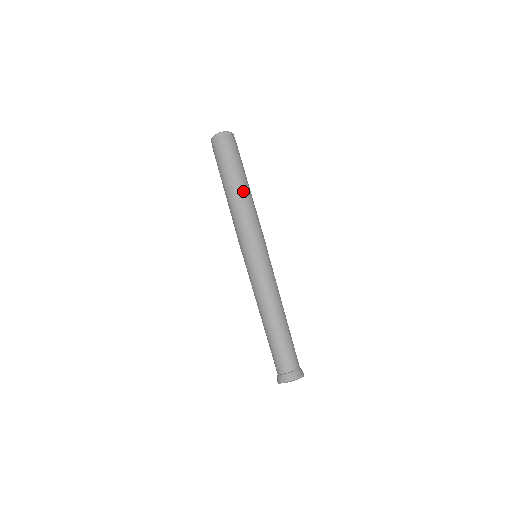
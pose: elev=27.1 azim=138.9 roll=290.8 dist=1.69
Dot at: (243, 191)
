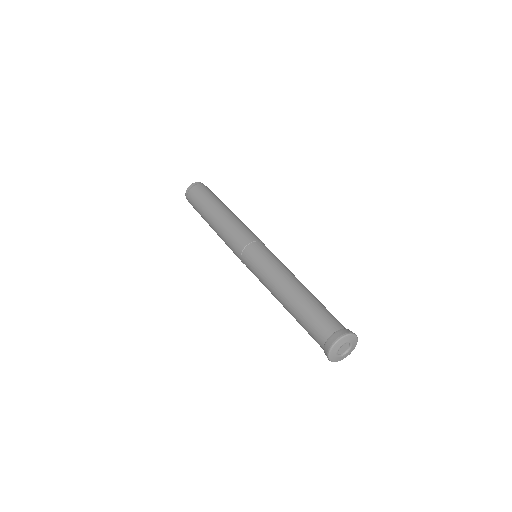
Dot at: (223, 210)
